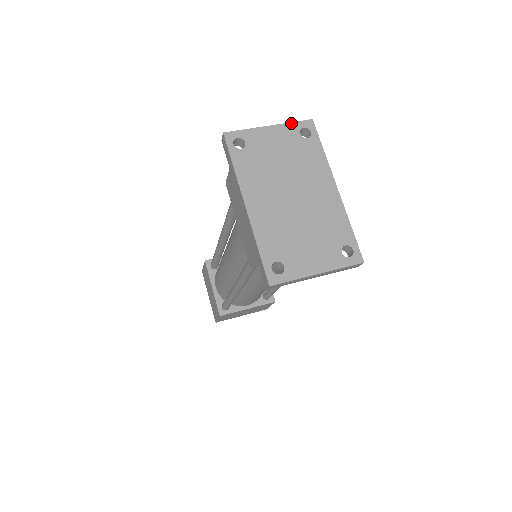
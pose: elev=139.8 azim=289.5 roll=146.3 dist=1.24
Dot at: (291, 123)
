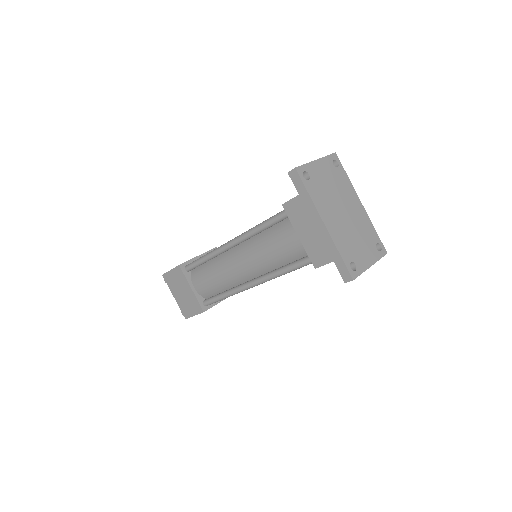
Dot at: (326, 156)
